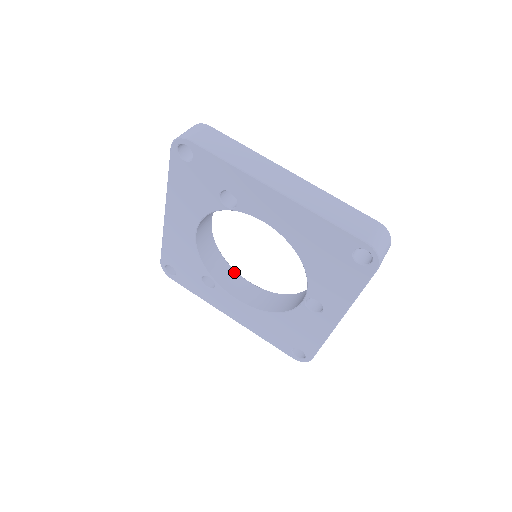
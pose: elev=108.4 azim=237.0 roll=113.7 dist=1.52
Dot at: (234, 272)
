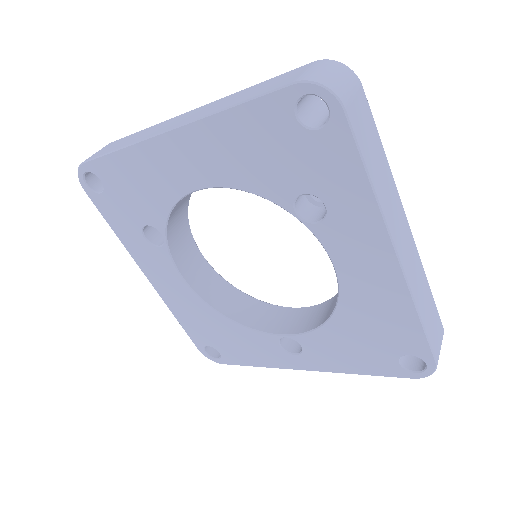
Dot at: (189, 232)
